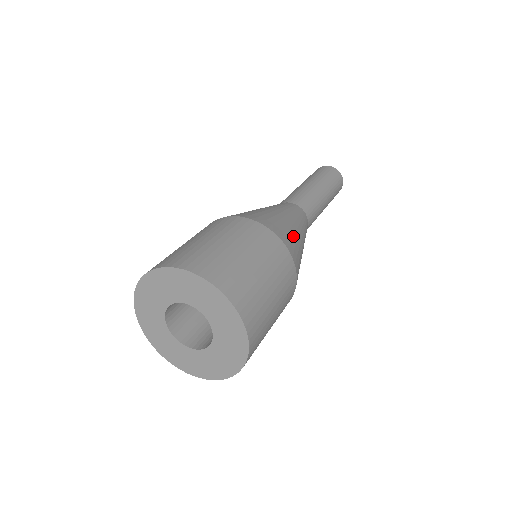
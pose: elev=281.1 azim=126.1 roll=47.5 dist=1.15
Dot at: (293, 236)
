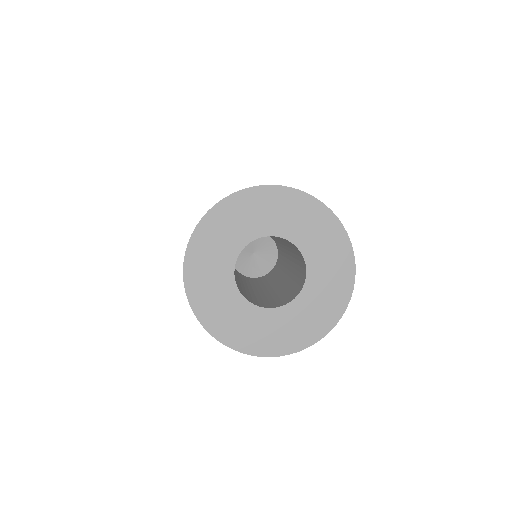
Dot at: occluded
